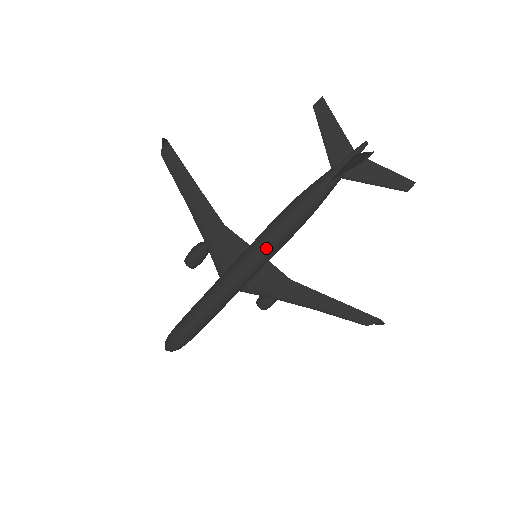
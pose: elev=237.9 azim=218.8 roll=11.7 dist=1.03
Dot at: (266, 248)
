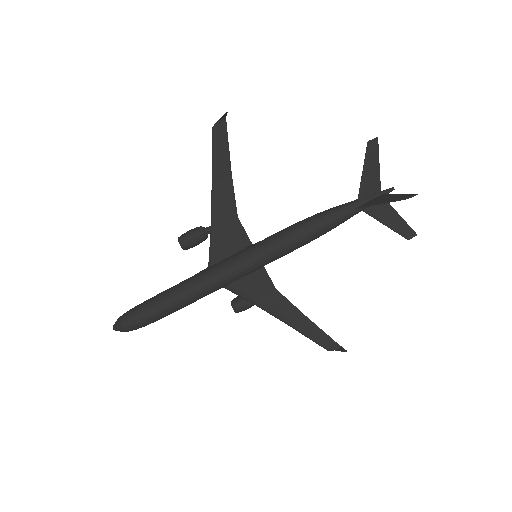
Dot at: (275, 250)
